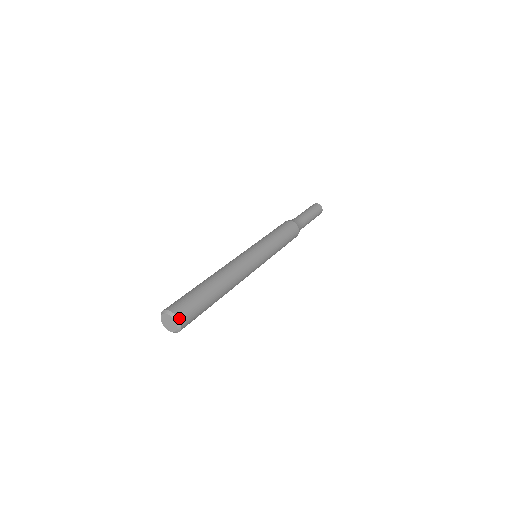
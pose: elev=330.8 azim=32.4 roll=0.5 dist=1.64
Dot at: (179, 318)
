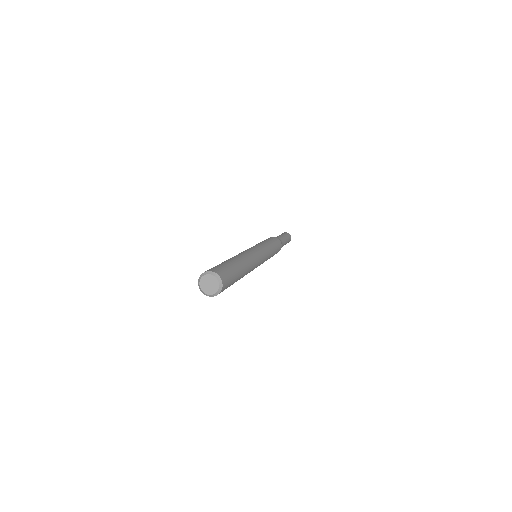
Dot at: (215, 272)
